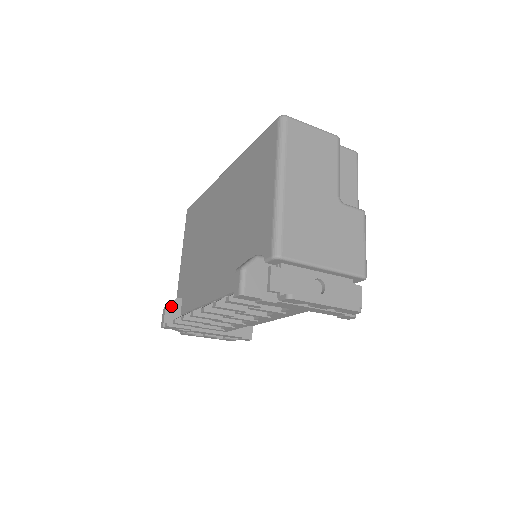
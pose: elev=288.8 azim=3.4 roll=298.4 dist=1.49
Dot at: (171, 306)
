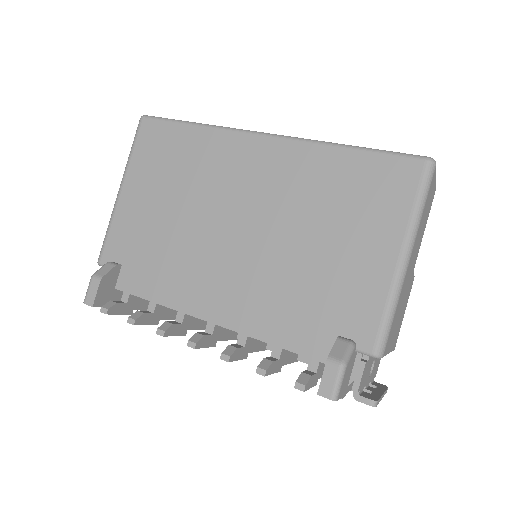
Dot at: (107, 277)
